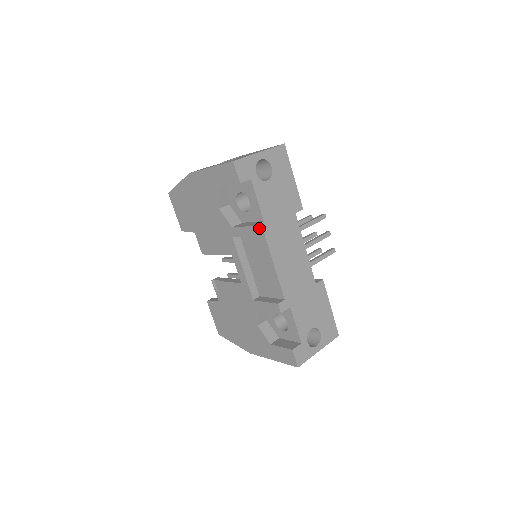
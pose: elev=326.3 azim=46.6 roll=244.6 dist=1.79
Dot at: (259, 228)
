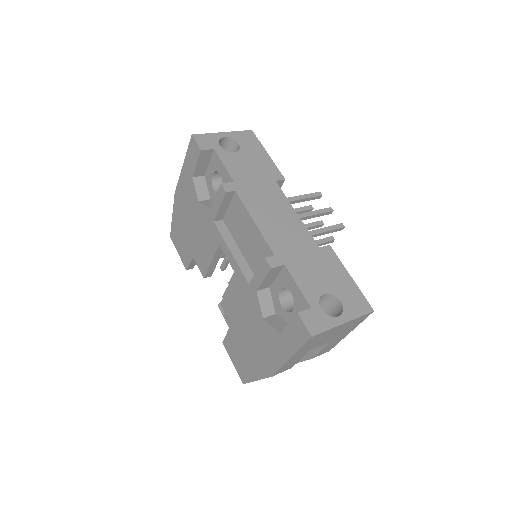
Dot at: (228, 186)
